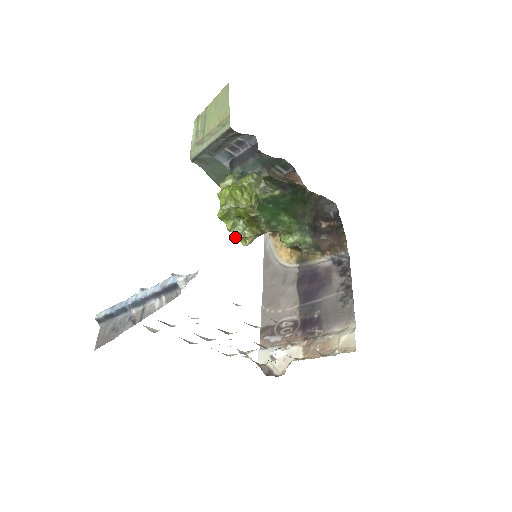
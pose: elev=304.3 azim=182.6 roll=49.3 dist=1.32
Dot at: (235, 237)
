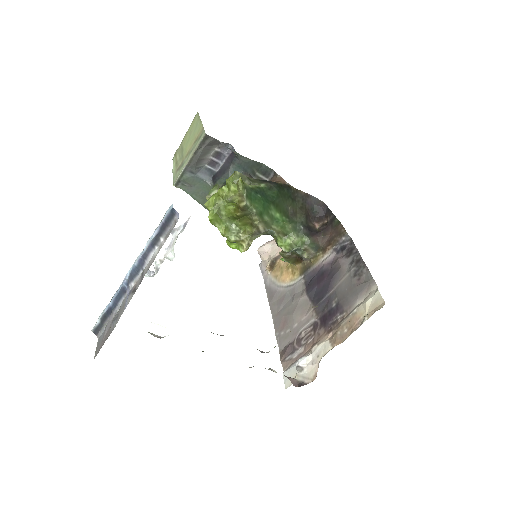
Dot at: (231, 246)
